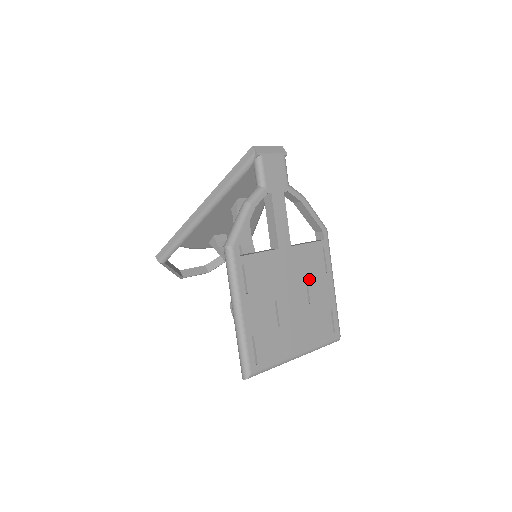
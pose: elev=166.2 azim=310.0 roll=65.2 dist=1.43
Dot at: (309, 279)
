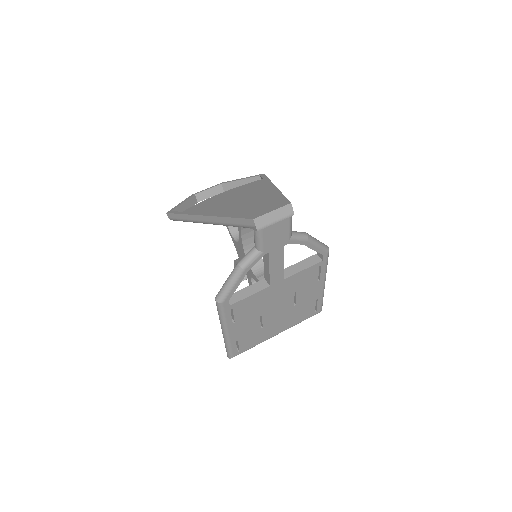
Dot at: (298, 291)
